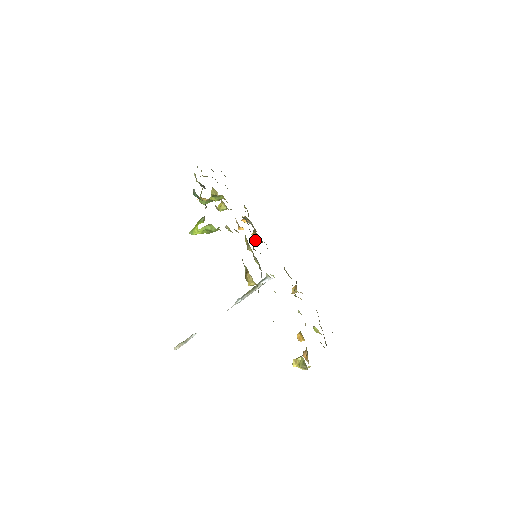
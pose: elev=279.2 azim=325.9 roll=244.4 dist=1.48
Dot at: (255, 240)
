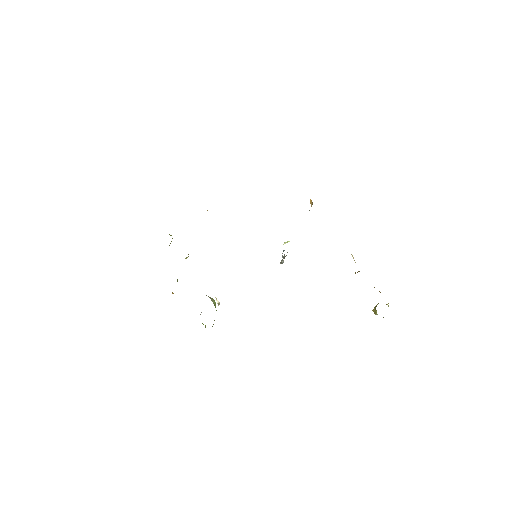
Dot at: occluded
